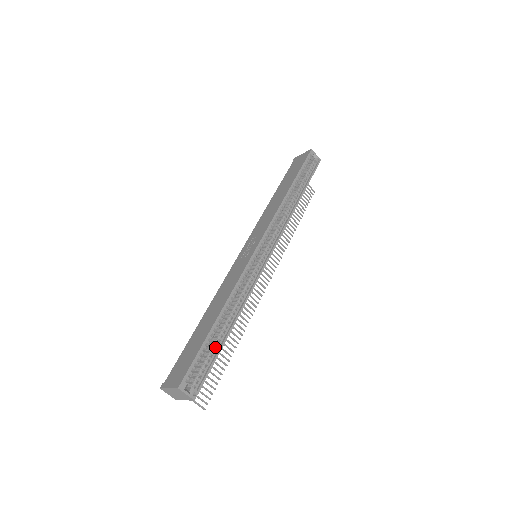
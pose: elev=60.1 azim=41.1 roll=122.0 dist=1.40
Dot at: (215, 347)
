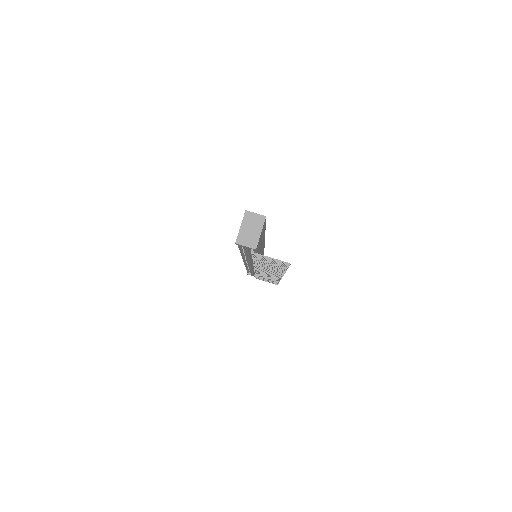
Dot at: occluded
